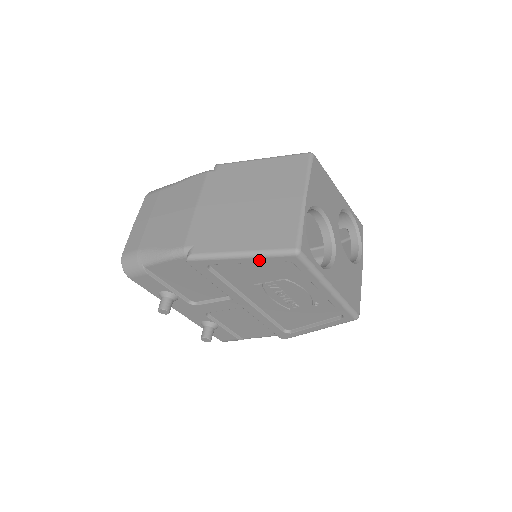
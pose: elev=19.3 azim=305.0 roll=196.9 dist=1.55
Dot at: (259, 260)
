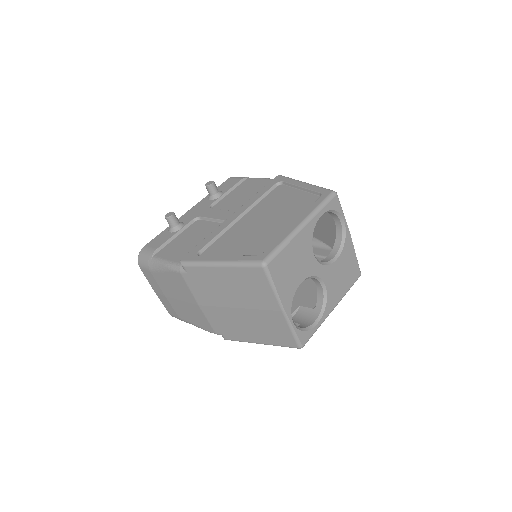
Dot at: occluded
